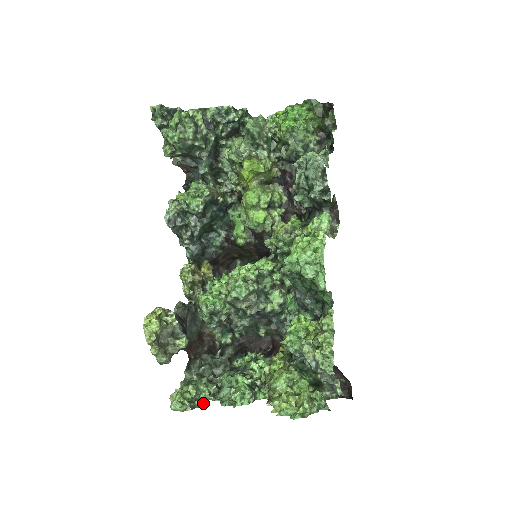
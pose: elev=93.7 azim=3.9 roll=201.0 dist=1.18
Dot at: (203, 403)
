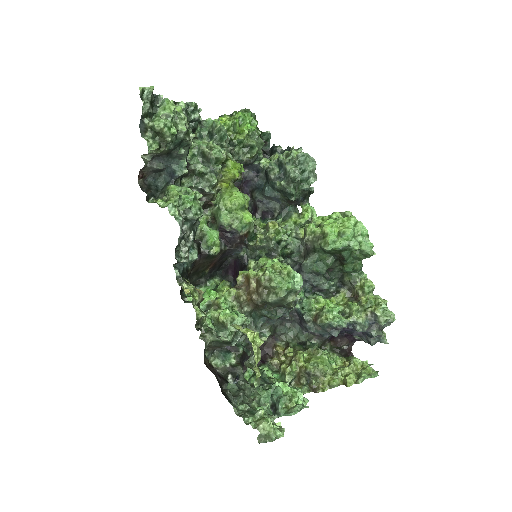
Dot at: (276, 424)
